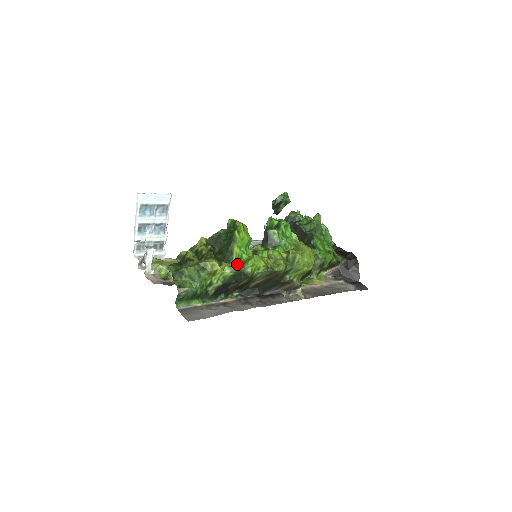
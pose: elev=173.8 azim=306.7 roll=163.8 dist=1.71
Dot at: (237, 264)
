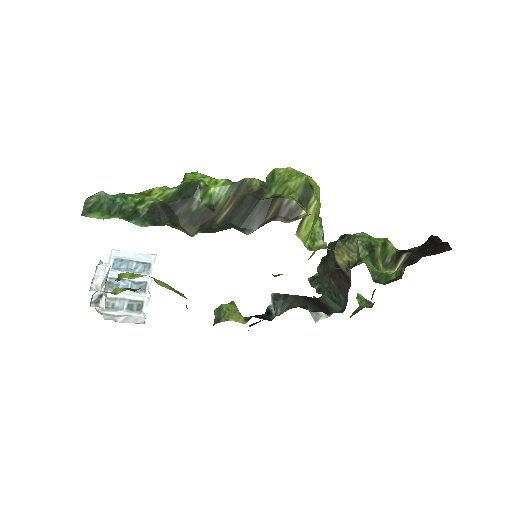
Dot at: (182, 182)
